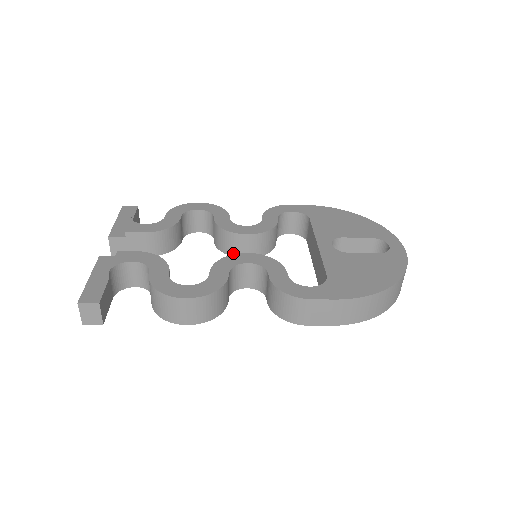
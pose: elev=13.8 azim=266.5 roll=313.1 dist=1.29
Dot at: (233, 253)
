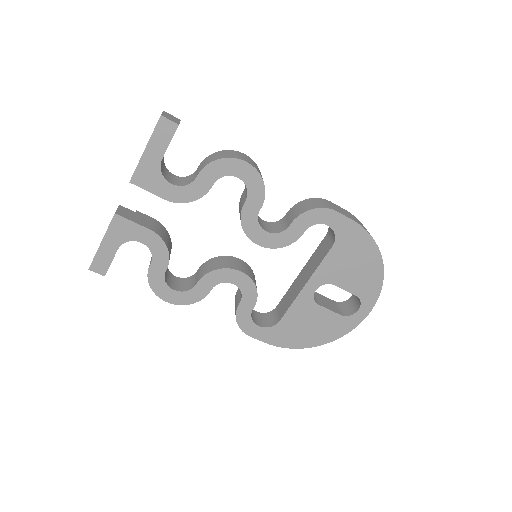
Dot at: (228, 266)
